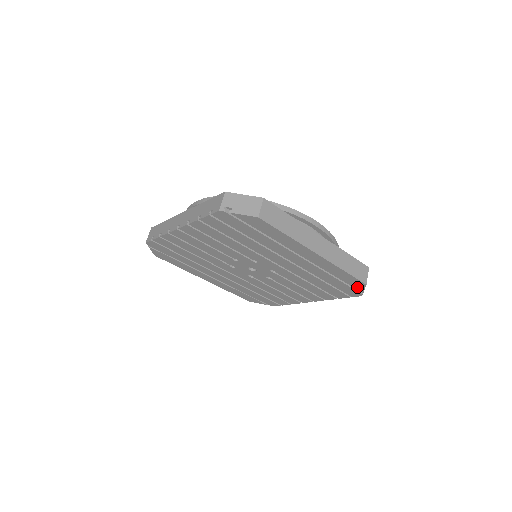
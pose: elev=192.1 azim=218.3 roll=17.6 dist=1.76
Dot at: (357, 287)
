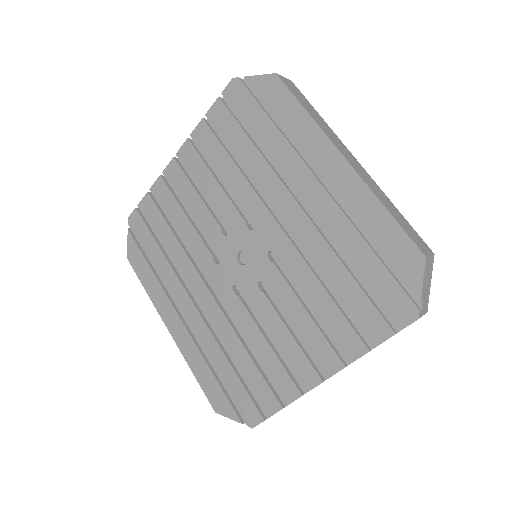
Dot at: (408, 276)
